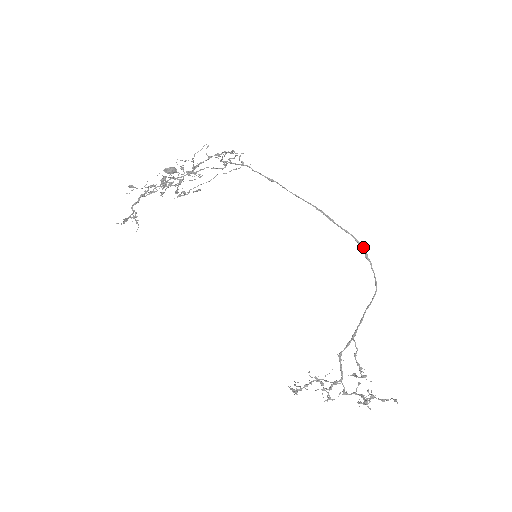
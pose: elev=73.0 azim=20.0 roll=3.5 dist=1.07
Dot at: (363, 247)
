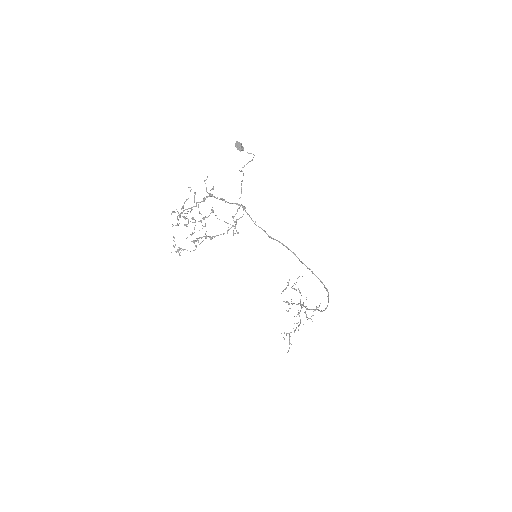
Dot at: (328, 292)
